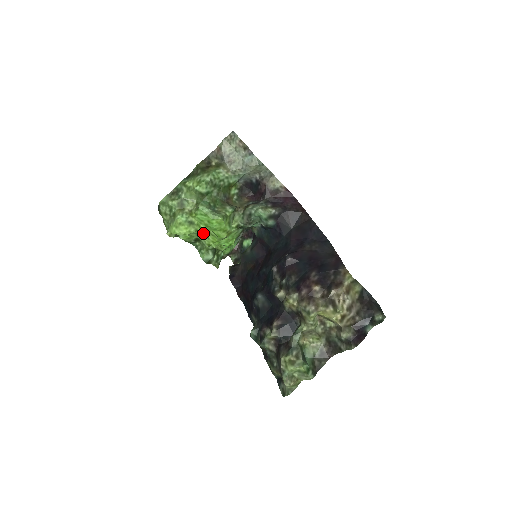
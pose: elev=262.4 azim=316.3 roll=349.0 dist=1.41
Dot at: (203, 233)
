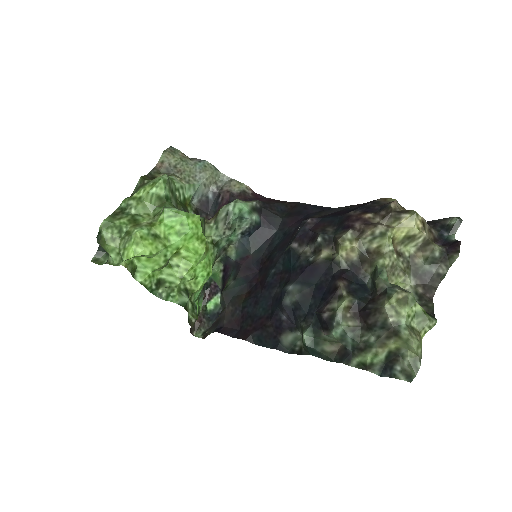
Dot at: (174, 251)
